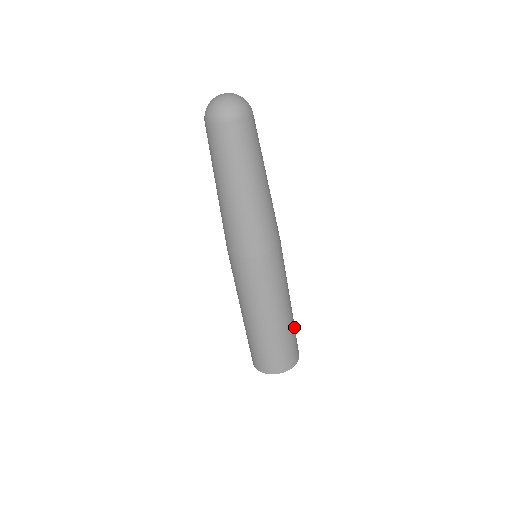
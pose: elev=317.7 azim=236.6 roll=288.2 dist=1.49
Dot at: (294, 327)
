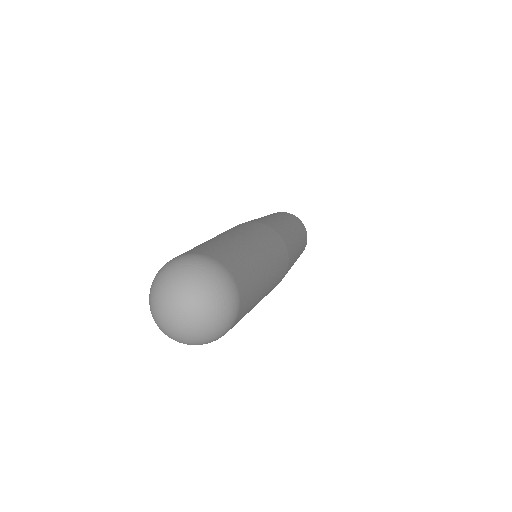
Dot at: occluded
